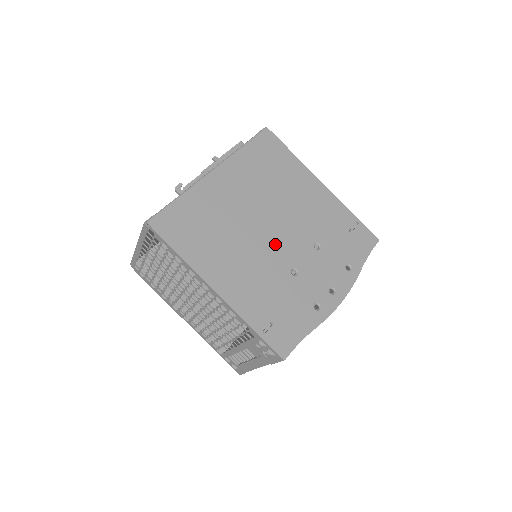
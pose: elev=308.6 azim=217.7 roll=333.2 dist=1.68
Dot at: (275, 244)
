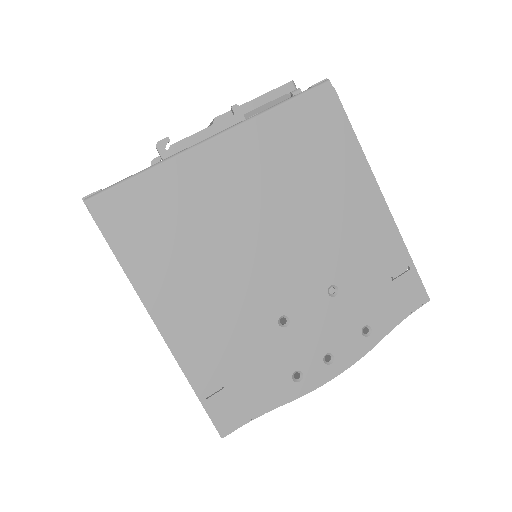
Dot at: (271, 274)
